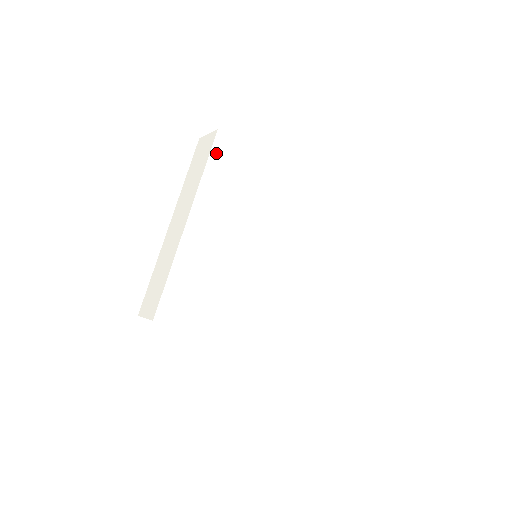
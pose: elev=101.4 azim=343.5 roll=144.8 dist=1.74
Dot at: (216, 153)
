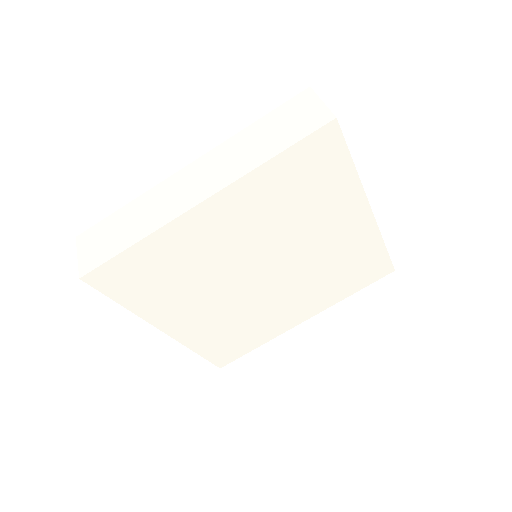
Dot at: (307, 145)
